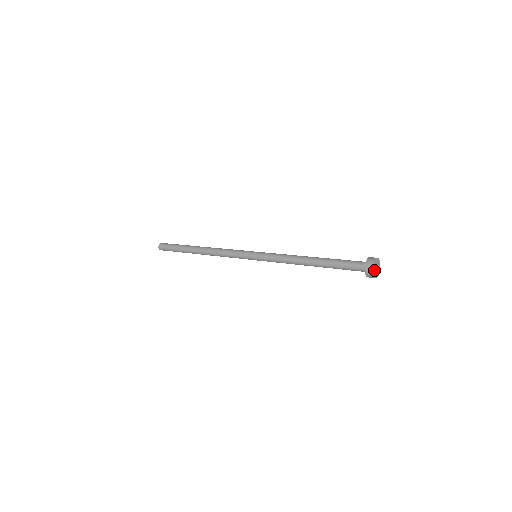
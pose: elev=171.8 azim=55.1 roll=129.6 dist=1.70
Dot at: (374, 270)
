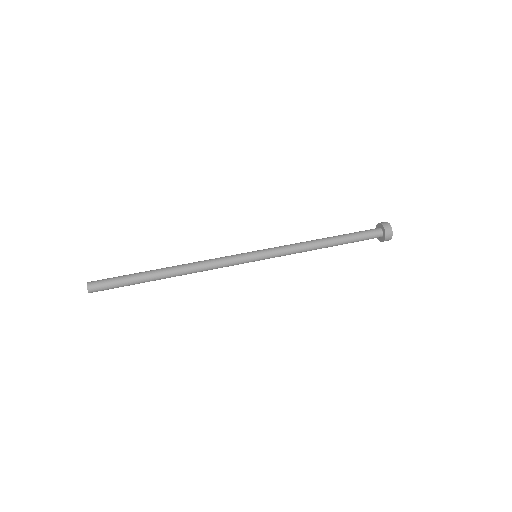
Dot at: (391, 232)
